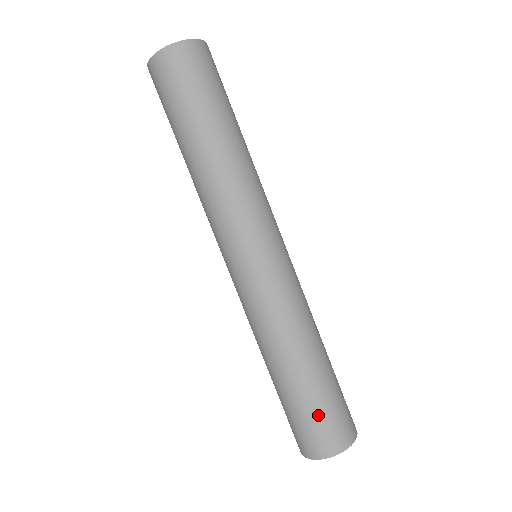
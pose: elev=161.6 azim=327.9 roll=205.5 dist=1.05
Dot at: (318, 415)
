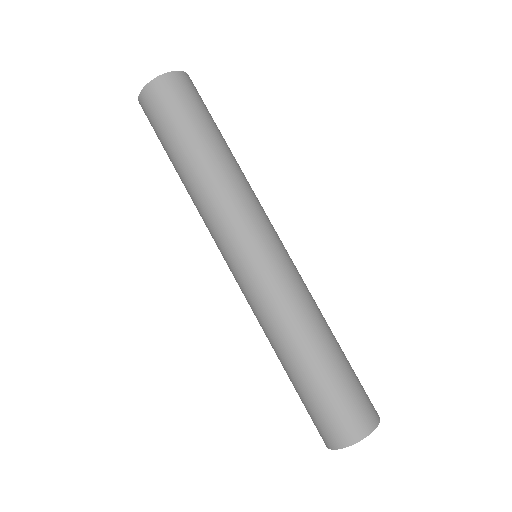
Dot at: (319, 408)
